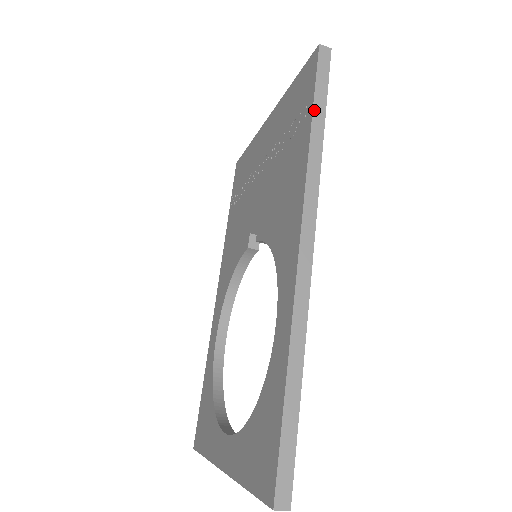
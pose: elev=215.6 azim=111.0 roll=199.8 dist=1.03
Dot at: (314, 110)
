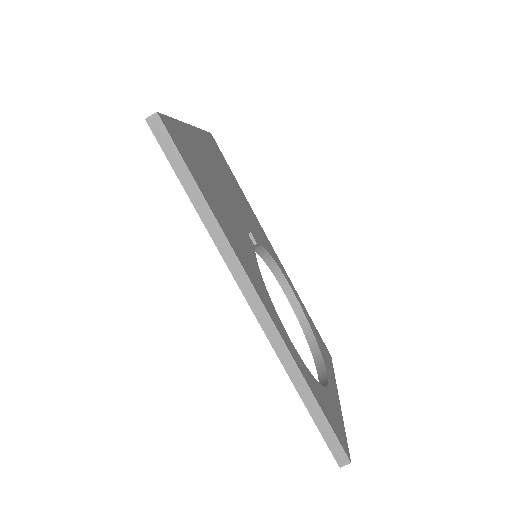
Dot at: (186, 190)
